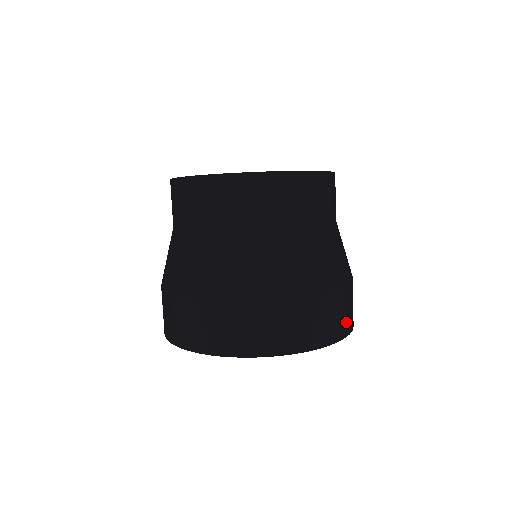
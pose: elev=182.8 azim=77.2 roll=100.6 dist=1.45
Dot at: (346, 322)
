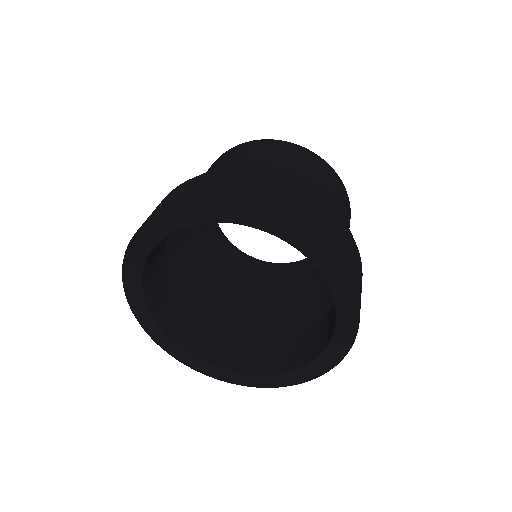
Dot at: (322, 229)
